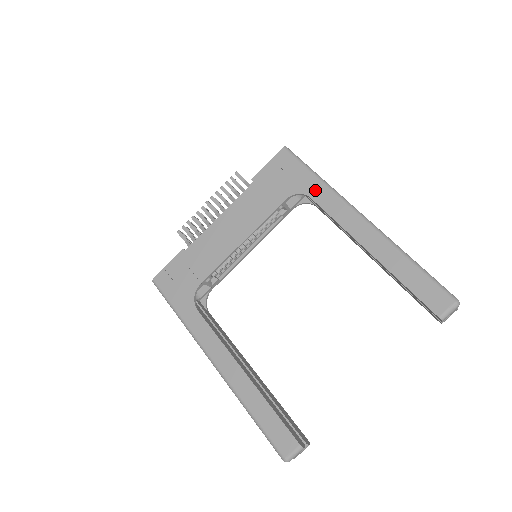
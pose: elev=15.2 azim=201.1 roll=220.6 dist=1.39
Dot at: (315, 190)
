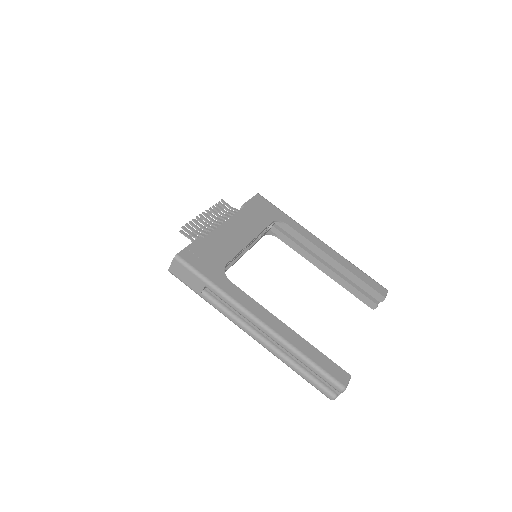
Dot at: (289, 221)
